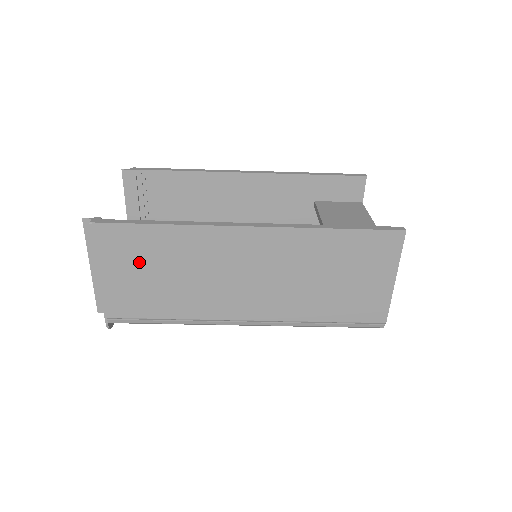
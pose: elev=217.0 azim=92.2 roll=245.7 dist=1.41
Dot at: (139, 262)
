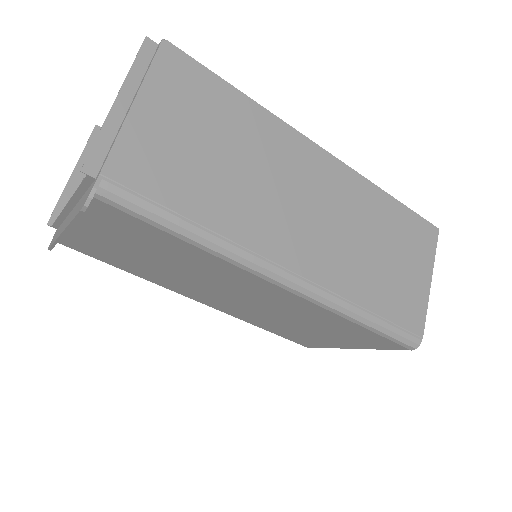
Dot at: (197, 120)
